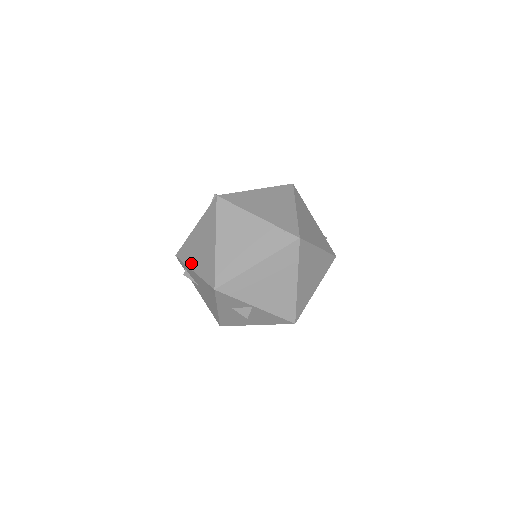
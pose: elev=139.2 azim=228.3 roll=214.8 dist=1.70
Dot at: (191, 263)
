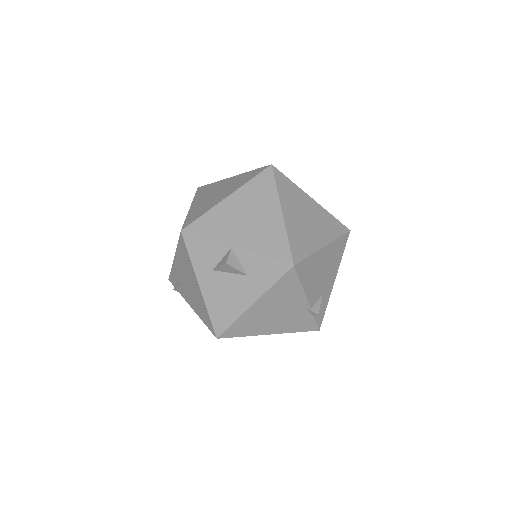
Dot at: occluded
